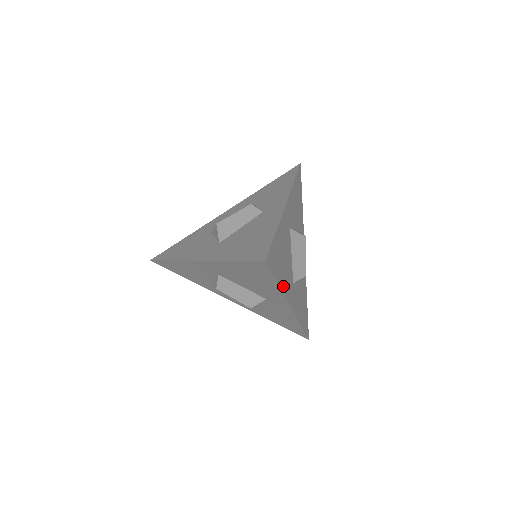
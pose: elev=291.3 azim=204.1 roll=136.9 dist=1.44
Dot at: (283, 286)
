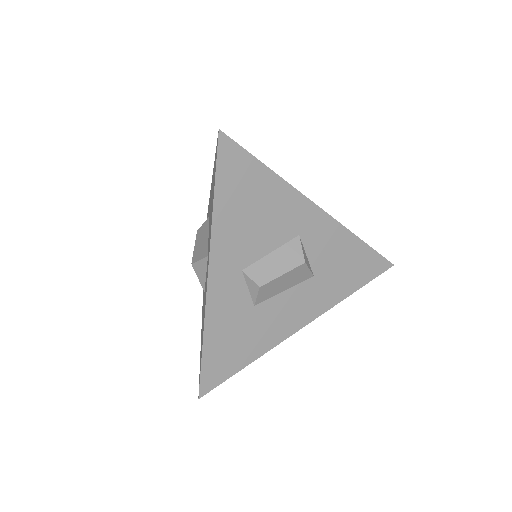
Dot at: occluded
